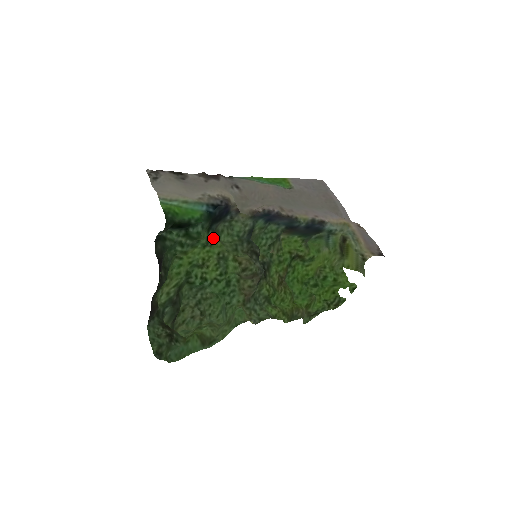
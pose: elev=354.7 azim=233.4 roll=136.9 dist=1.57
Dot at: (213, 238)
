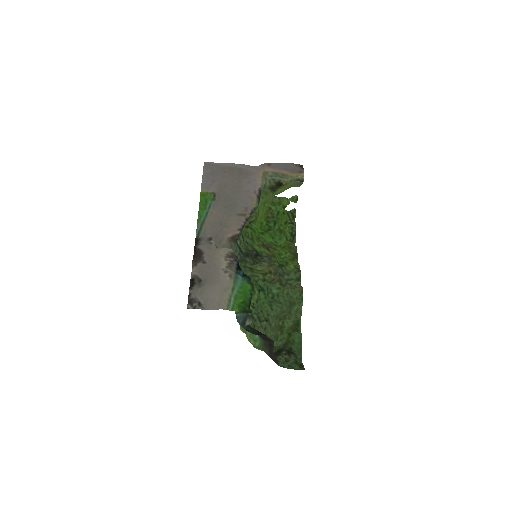
Dot at: occluded
